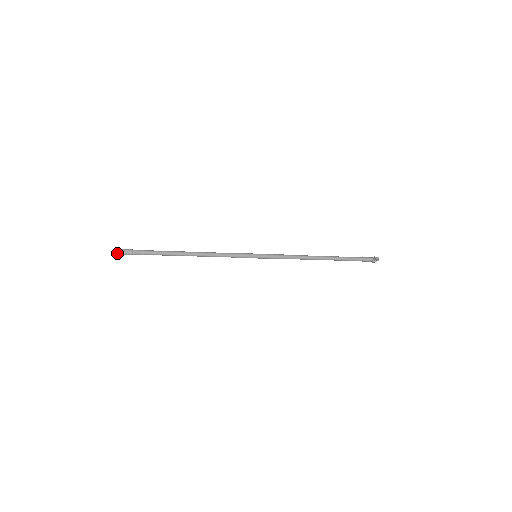
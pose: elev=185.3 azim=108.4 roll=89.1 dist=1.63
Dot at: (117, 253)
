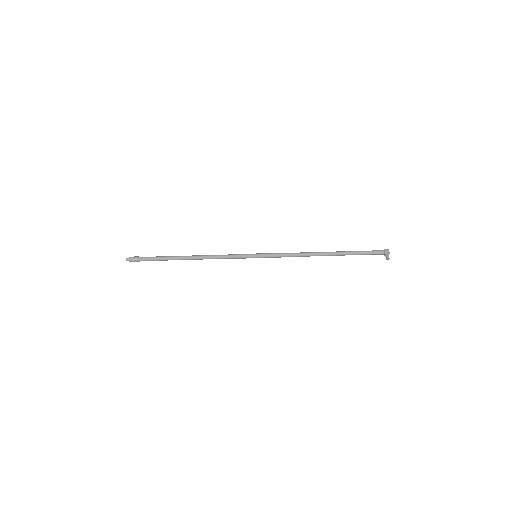
Dot at: occluded
